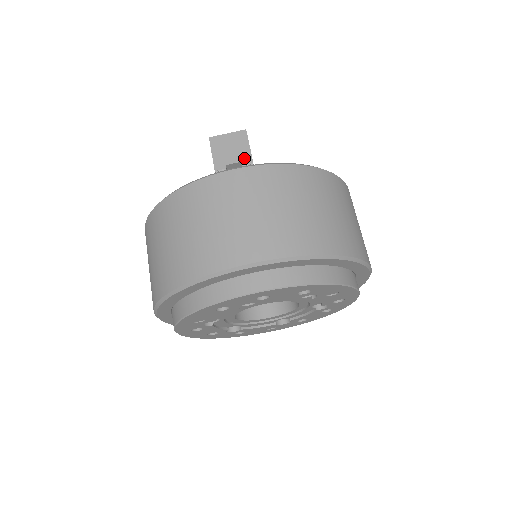
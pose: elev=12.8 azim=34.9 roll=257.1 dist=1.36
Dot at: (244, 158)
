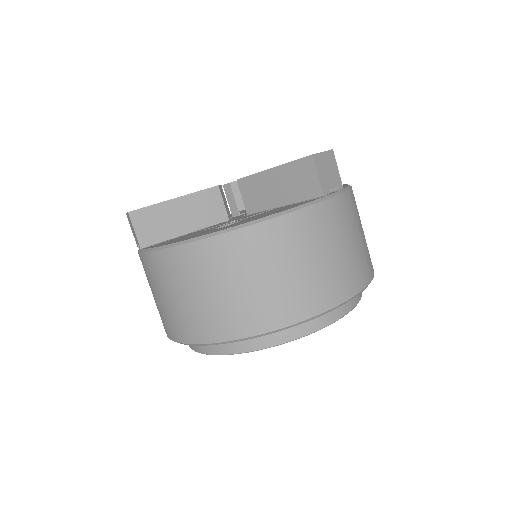
Dot at: (338, 182)
